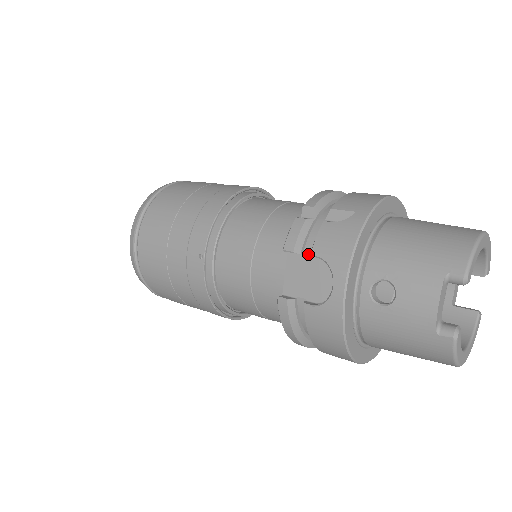
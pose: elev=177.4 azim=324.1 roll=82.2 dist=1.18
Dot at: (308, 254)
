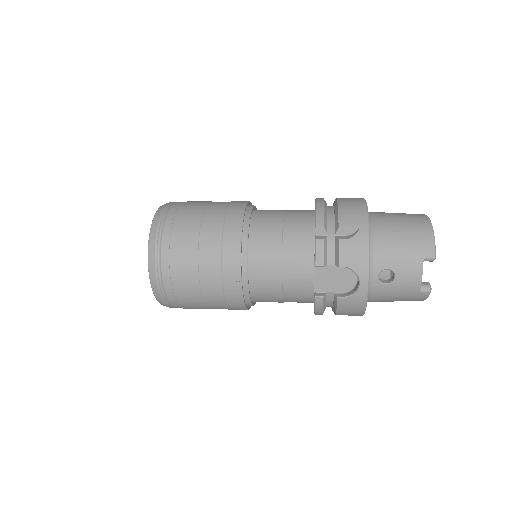
Dot at: (332, 263)
